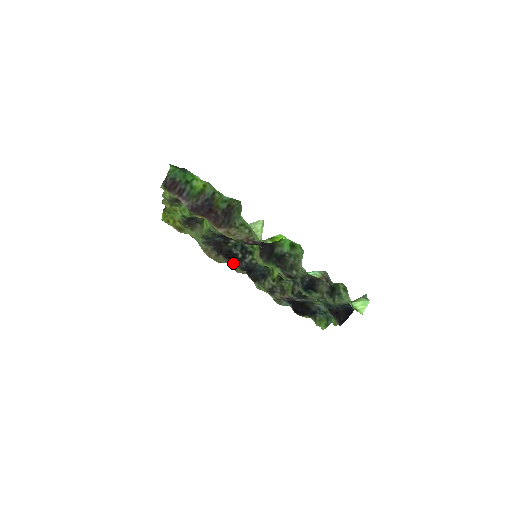
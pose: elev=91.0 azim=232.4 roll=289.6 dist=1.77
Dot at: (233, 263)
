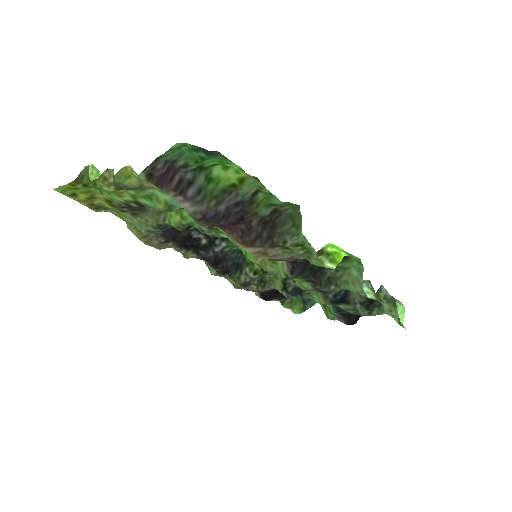
Dot at: (191, 252)
